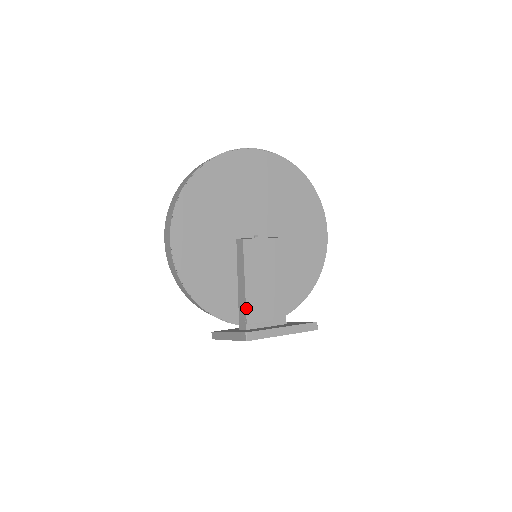
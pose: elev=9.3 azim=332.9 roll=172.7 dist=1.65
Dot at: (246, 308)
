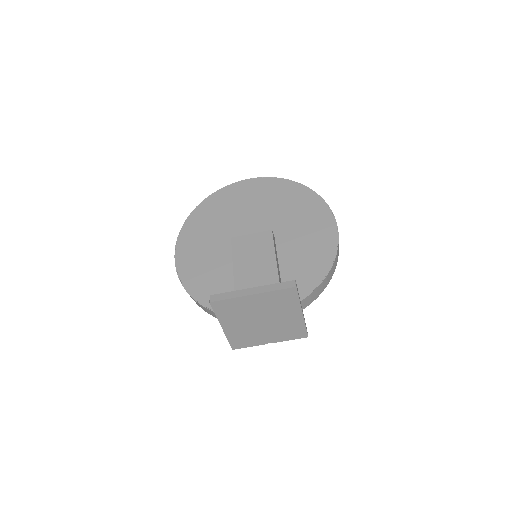
Dot at: occluded
